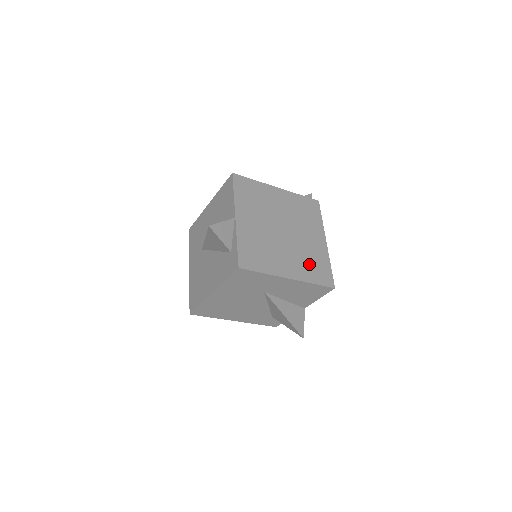
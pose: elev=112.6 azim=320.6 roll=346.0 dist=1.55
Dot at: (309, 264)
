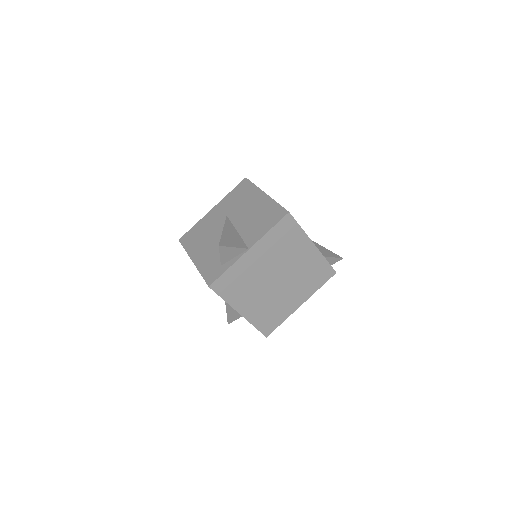
Dot at: (267, 312)
